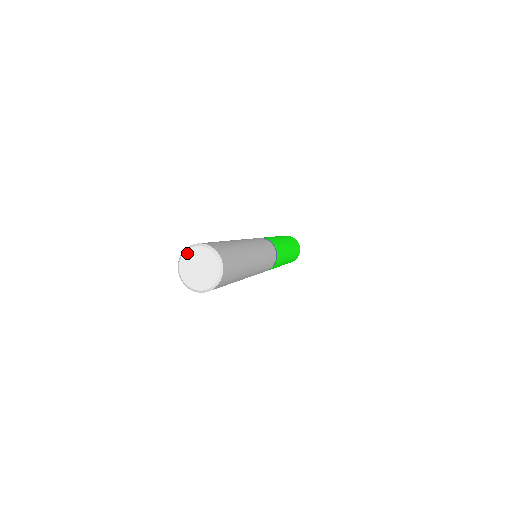
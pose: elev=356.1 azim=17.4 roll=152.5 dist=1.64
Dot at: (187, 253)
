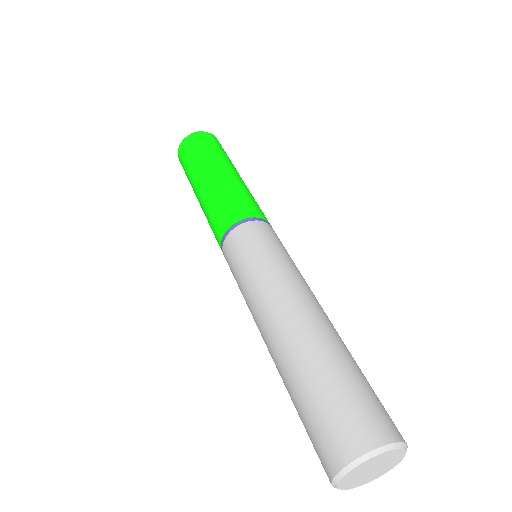
Dot at: (360, 466)
